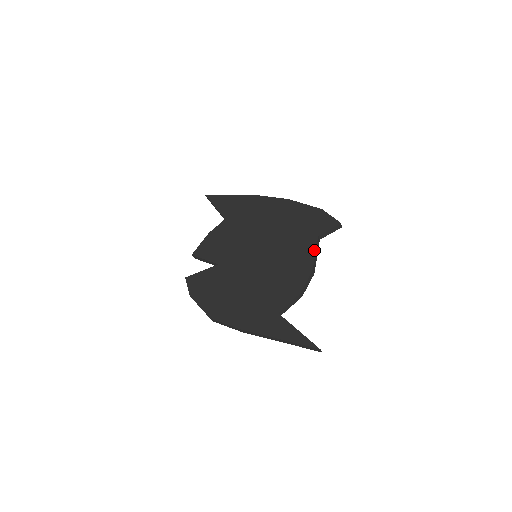
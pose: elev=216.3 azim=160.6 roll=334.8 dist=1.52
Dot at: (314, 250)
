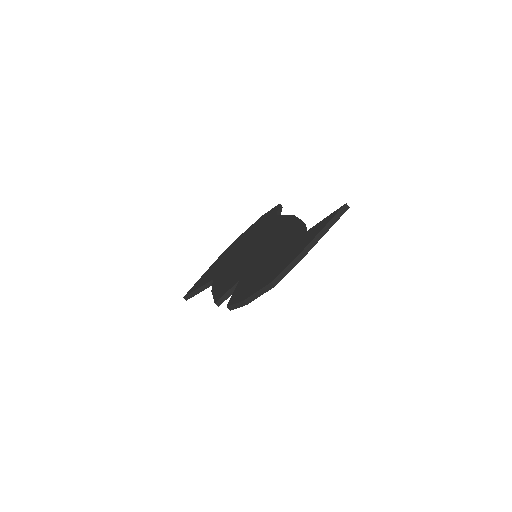
Dot at: (283, 216)
